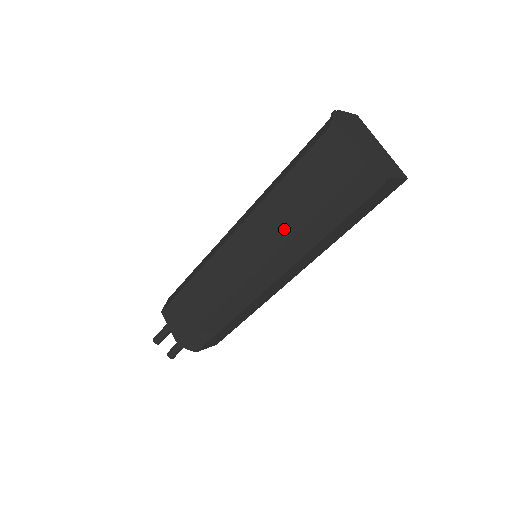
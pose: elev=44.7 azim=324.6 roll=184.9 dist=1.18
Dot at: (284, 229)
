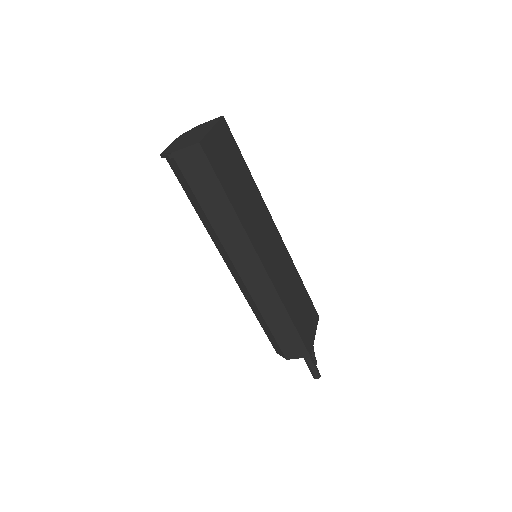
Dot at: occluded
